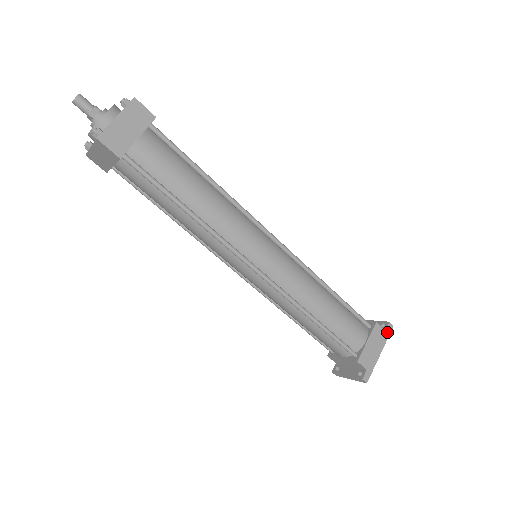
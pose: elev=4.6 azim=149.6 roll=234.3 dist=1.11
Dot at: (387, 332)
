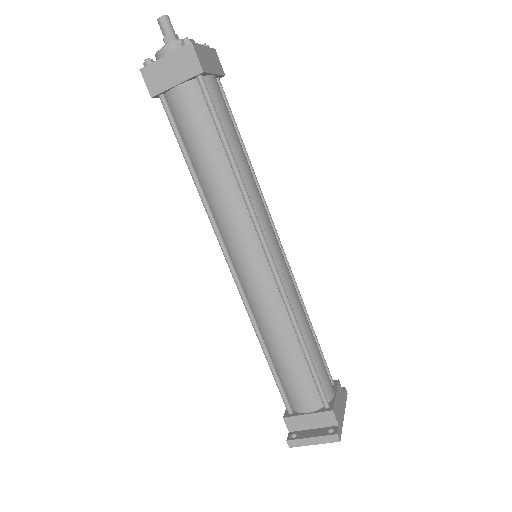
Dot at: (345, 396)
